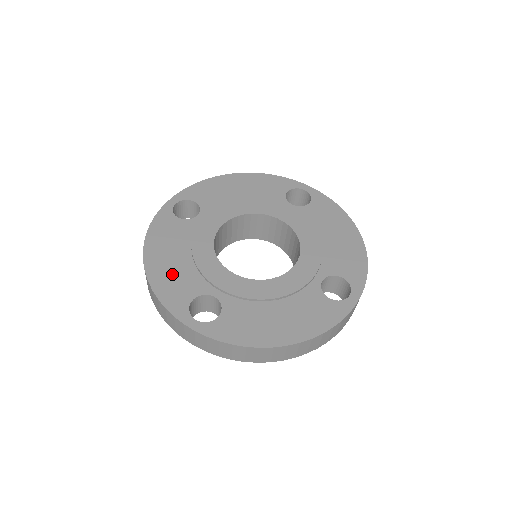
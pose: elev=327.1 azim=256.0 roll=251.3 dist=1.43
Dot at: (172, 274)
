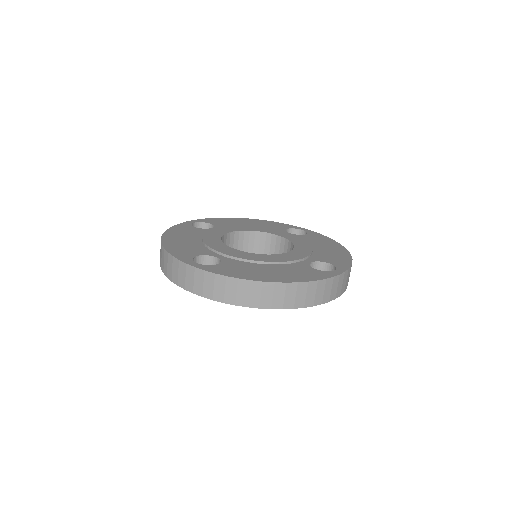
Dot at: (183, 245)
